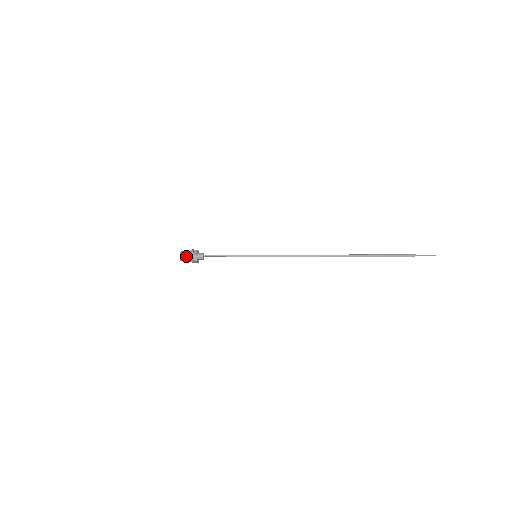
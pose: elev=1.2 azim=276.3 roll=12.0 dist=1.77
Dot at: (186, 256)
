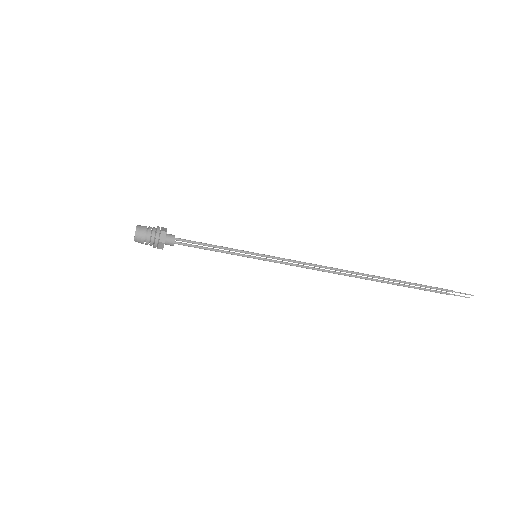
Dot at: (148, 231)
